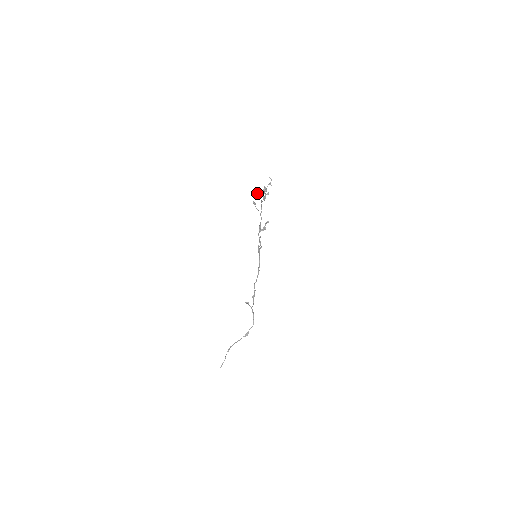
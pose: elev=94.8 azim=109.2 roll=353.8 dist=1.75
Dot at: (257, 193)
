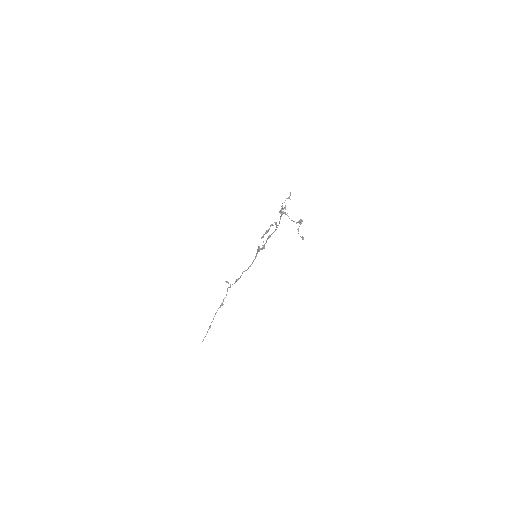
Dot at: (302, 236)
